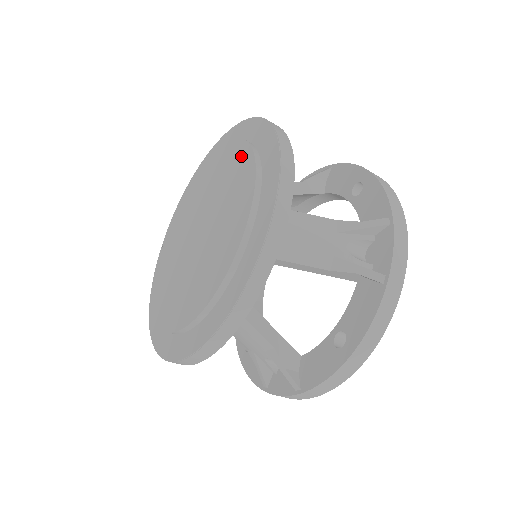
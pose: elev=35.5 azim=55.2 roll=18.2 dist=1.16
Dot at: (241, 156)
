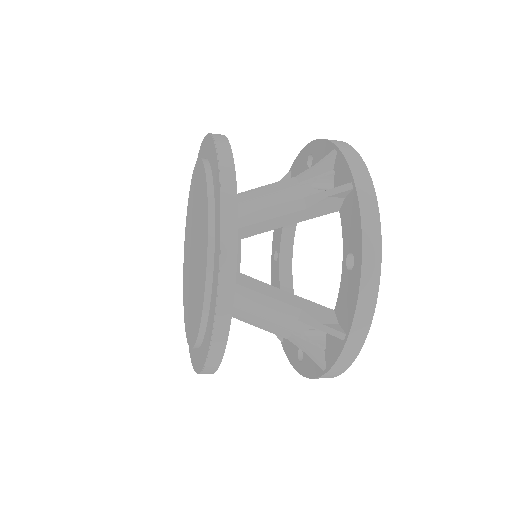
Dot at: (196, 173)
